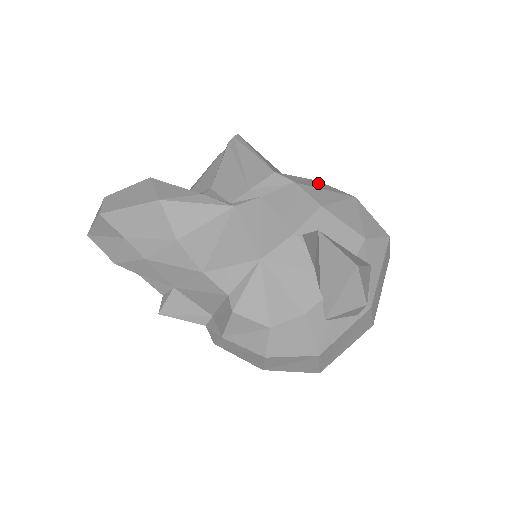
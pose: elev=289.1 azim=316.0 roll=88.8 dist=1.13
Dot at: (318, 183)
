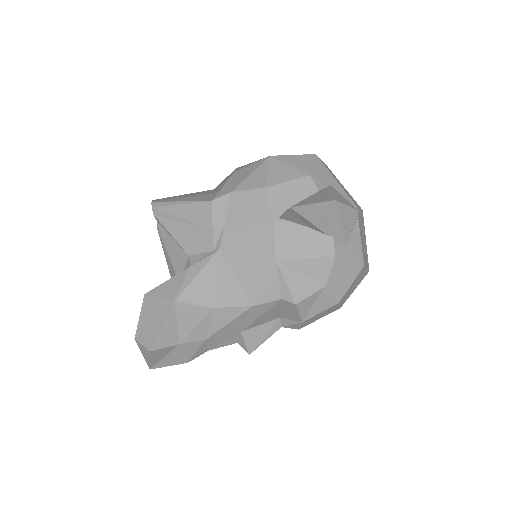
Dot at: (239, 174)
